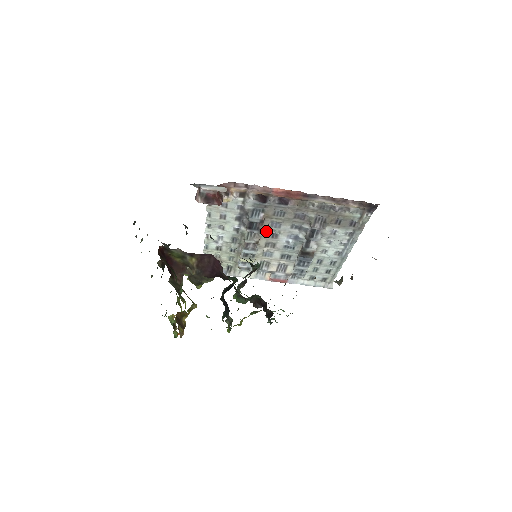
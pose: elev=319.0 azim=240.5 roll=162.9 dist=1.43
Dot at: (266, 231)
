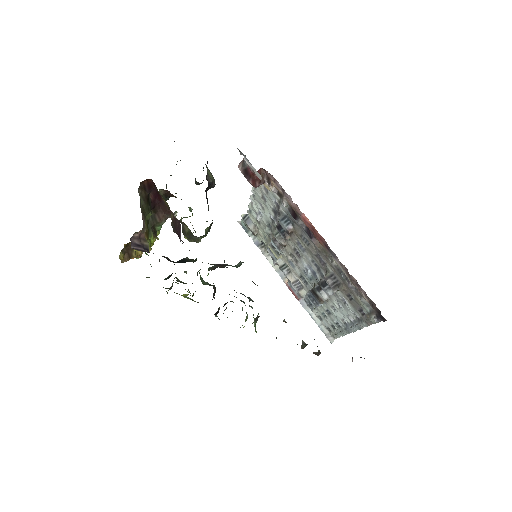
Dot at: (293, 243)
